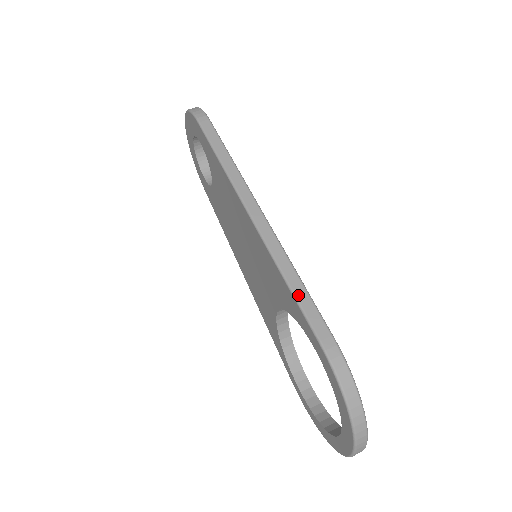
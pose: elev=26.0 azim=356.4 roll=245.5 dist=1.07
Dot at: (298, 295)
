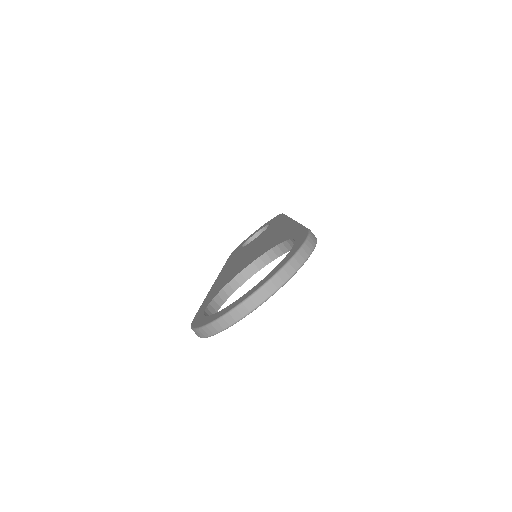
Dot at: occluded
